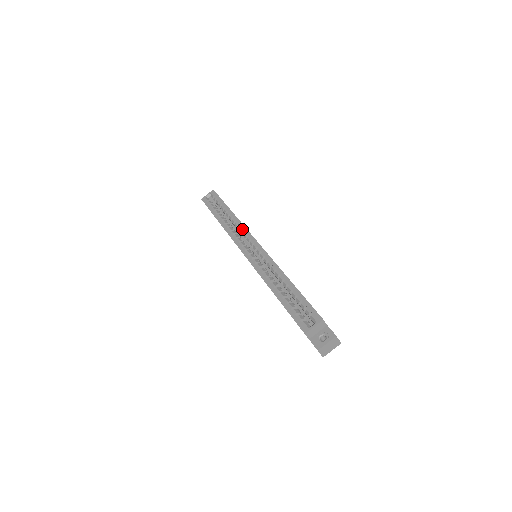
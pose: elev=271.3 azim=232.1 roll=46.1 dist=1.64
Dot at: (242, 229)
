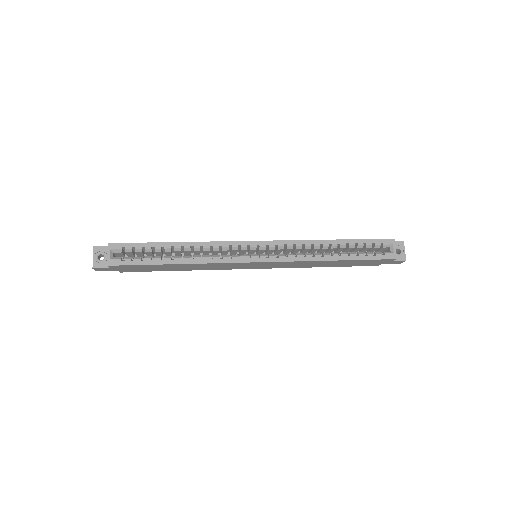
Dot at: (223, 246)
